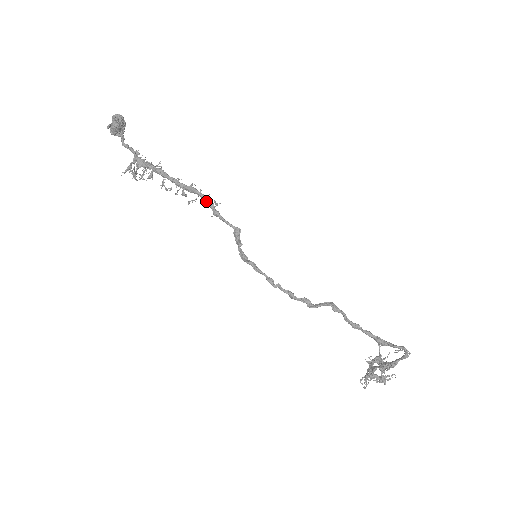
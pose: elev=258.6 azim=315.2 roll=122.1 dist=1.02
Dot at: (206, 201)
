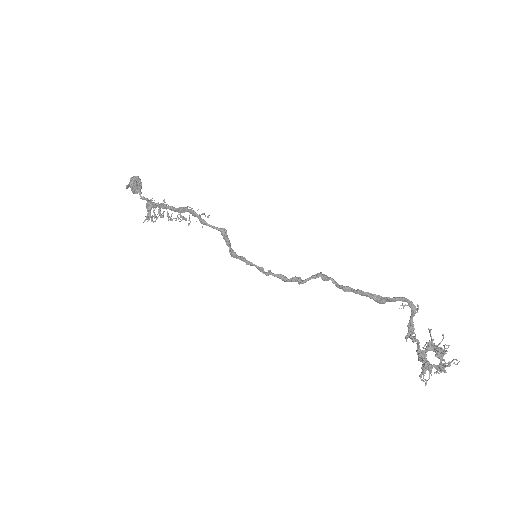
Dot at: (193, 214)
